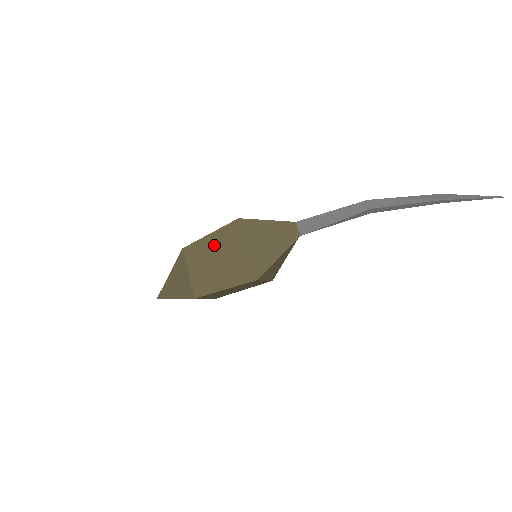
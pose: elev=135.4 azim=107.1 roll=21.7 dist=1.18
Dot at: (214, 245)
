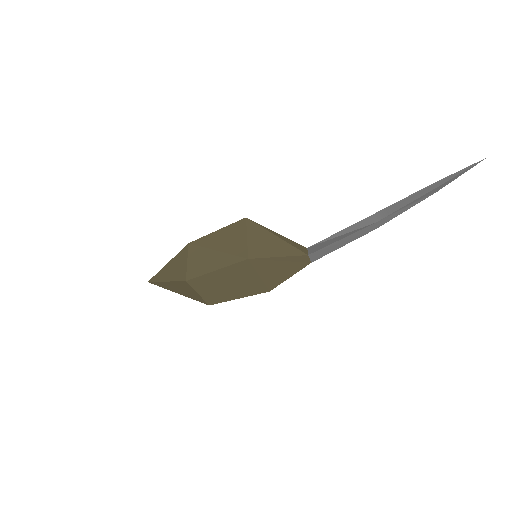
Dot at: (223, 277)
